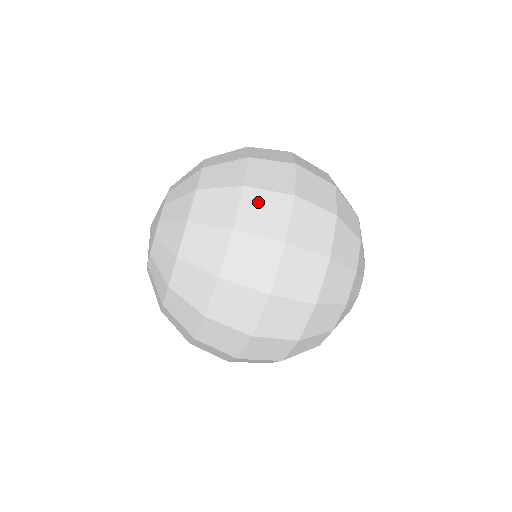
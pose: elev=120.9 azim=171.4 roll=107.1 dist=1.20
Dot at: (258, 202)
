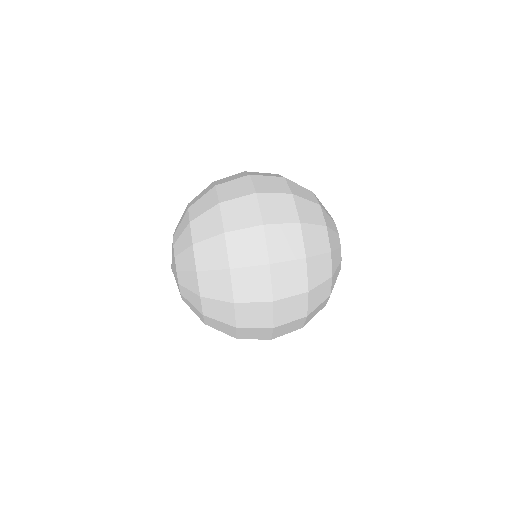
Dot at: (228, 187)
